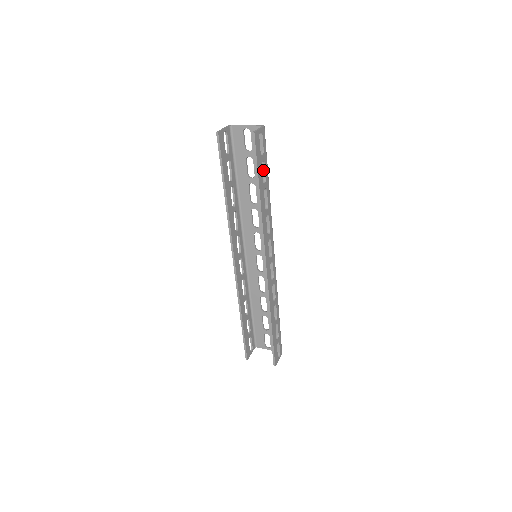
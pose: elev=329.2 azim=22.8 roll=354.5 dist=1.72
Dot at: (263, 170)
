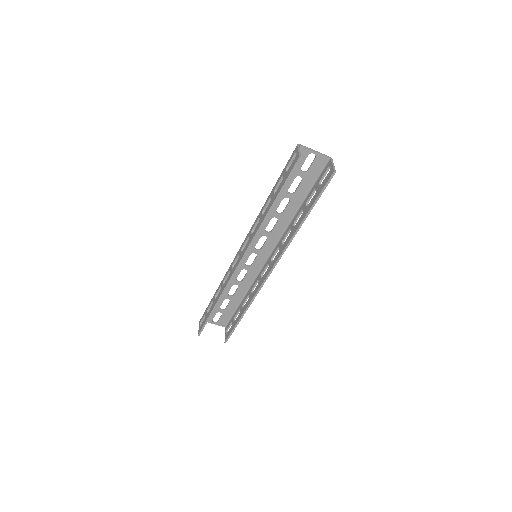
Dot at: (311, 195)
